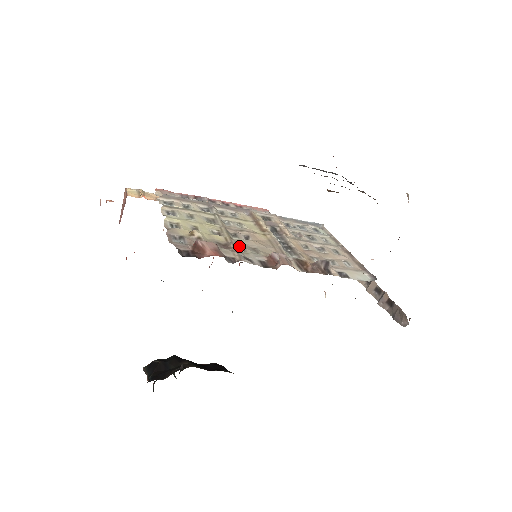
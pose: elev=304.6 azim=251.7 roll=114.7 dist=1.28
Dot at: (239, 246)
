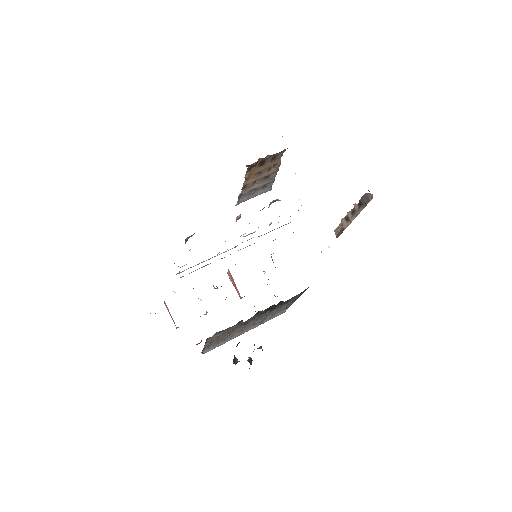
Dot at: occluded
